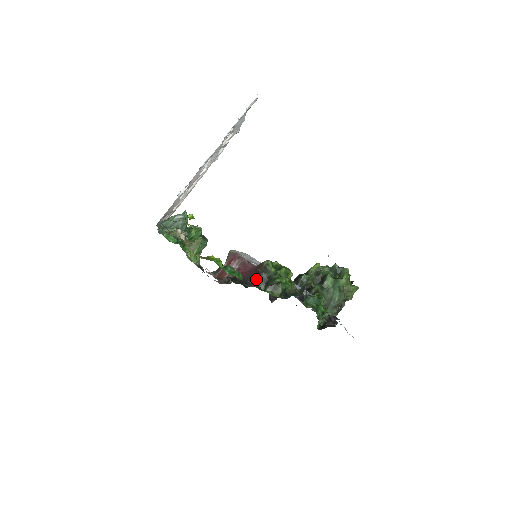
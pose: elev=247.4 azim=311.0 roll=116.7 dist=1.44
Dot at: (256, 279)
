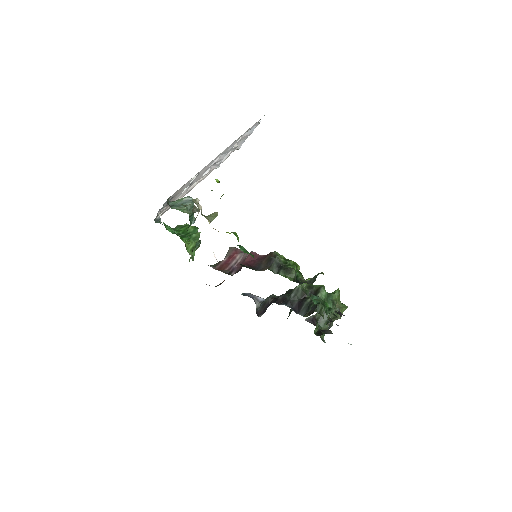
Dot at: (267, 265)
